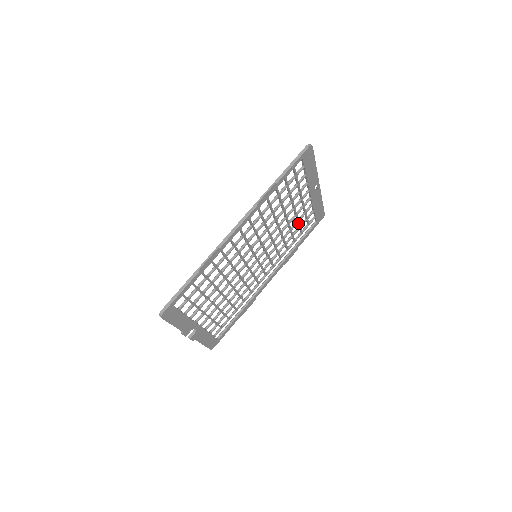
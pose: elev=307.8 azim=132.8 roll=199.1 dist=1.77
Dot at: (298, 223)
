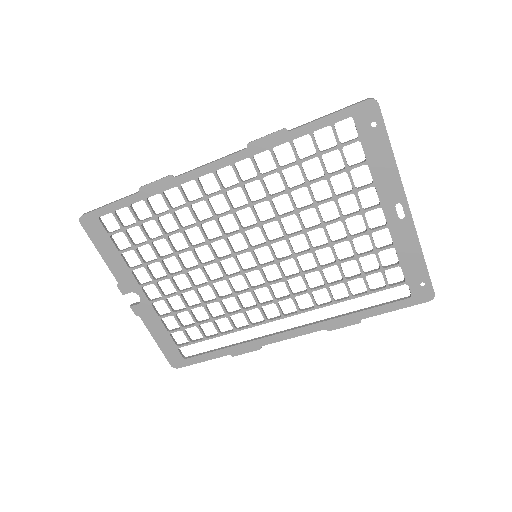
Dot at: (357, 261)
